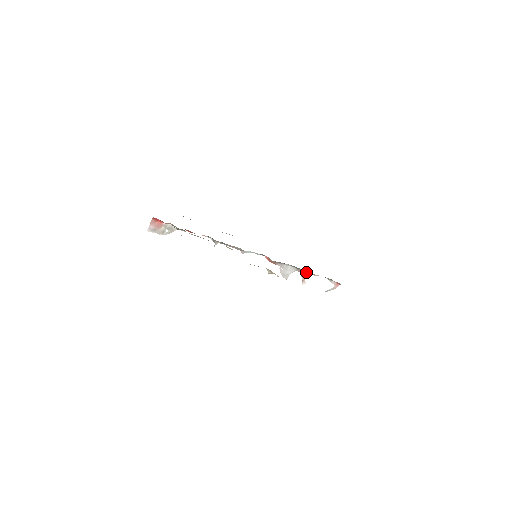
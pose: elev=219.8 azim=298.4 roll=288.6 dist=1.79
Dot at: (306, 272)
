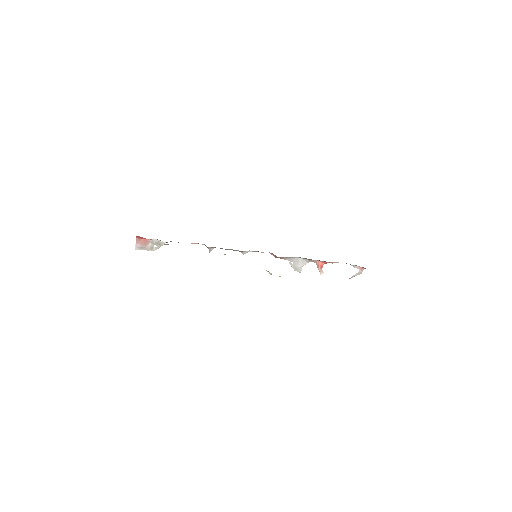
Dot at: (321, 261)
